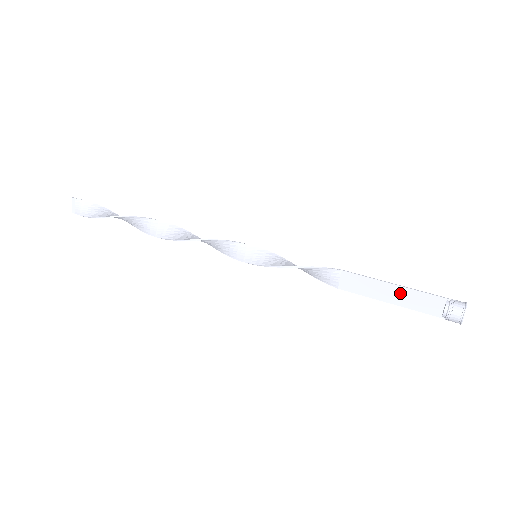
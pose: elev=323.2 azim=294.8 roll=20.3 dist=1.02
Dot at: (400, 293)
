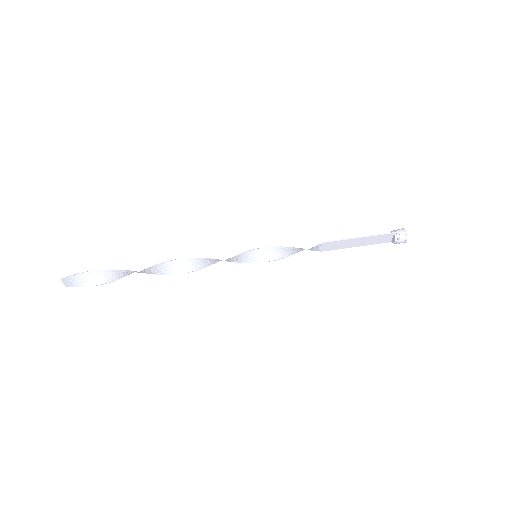
Dot at: (365, 240)
